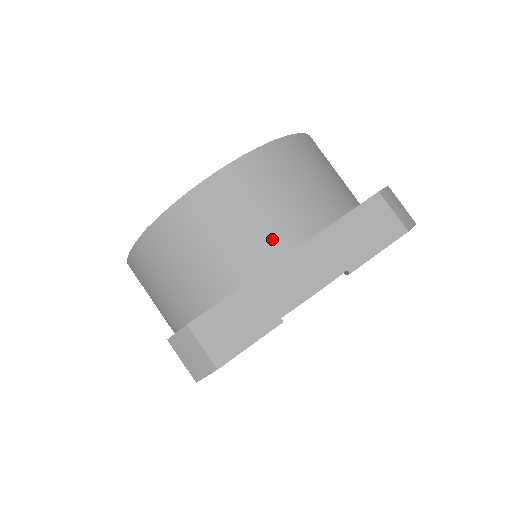
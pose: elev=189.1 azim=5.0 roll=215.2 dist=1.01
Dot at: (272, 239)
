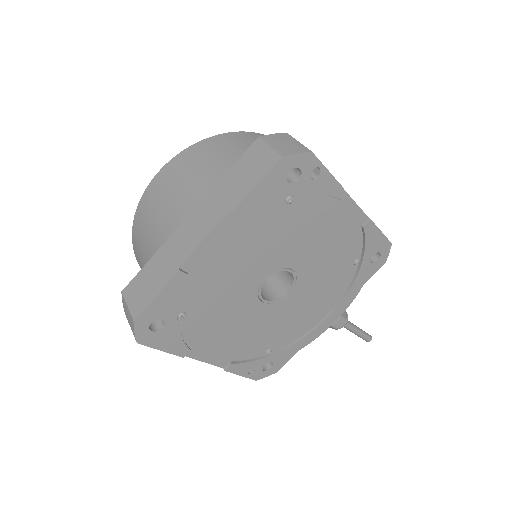
Dot at: (179, 209)
